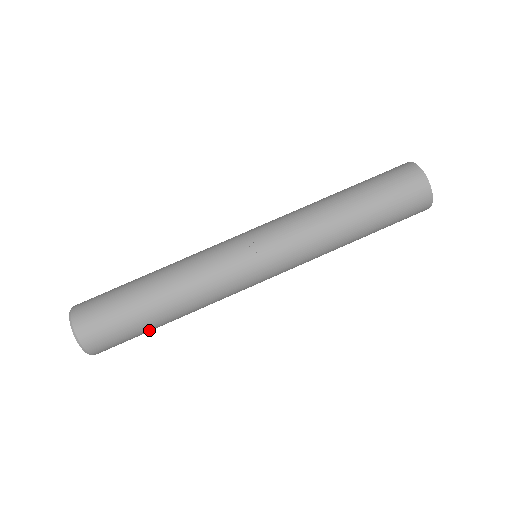
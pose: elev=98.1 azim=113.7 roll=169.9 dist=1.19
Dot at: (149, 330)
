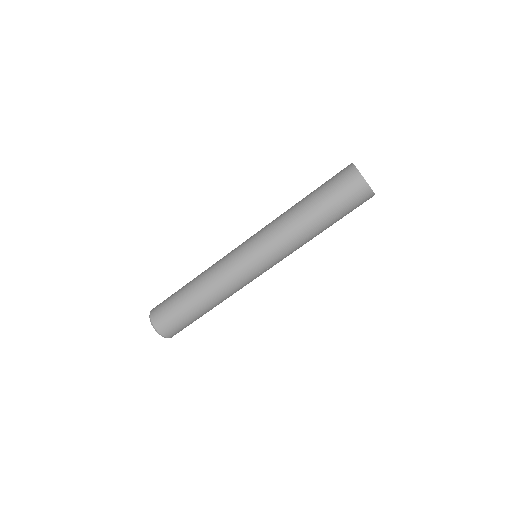
Dot at: occluded
